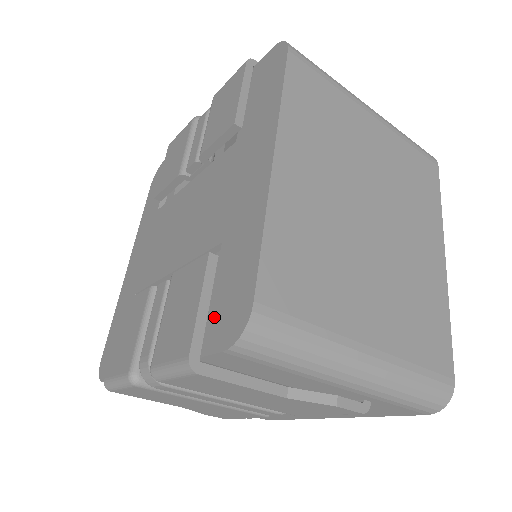
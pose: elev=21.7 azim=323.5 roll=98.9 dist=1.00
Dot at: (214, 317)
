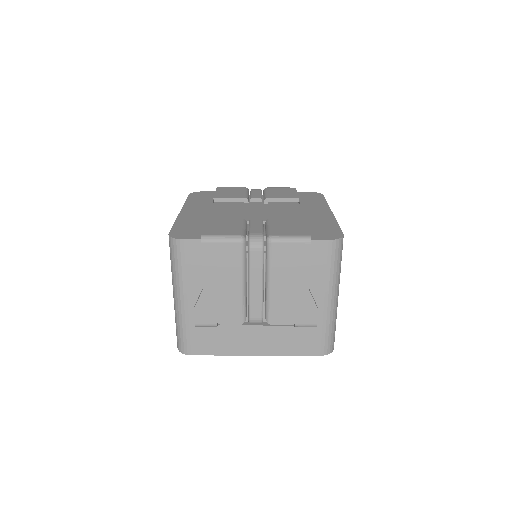
Dot at: (315, 234)
